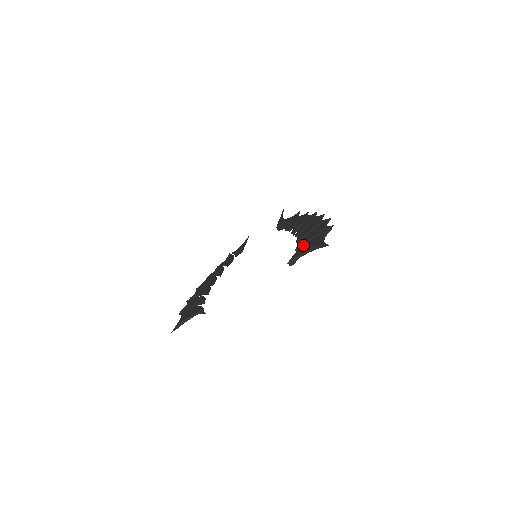
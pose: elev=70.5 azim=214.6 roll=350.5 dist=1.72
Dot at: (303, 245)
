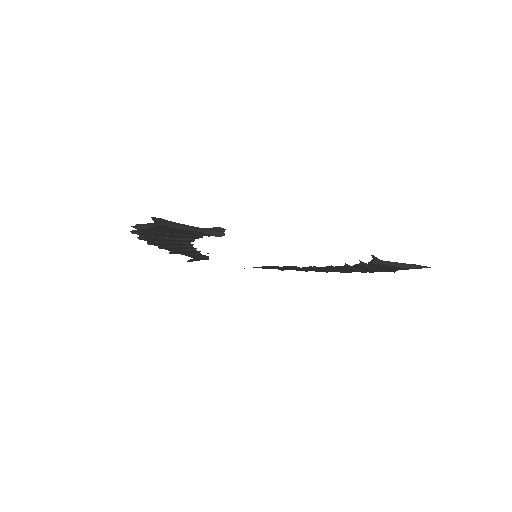
Dot at: (365, 263)
